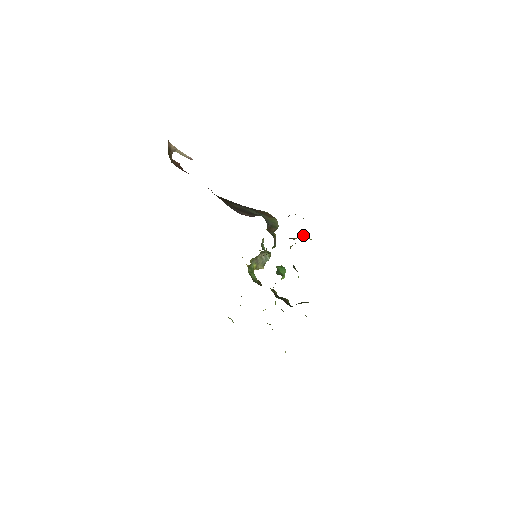
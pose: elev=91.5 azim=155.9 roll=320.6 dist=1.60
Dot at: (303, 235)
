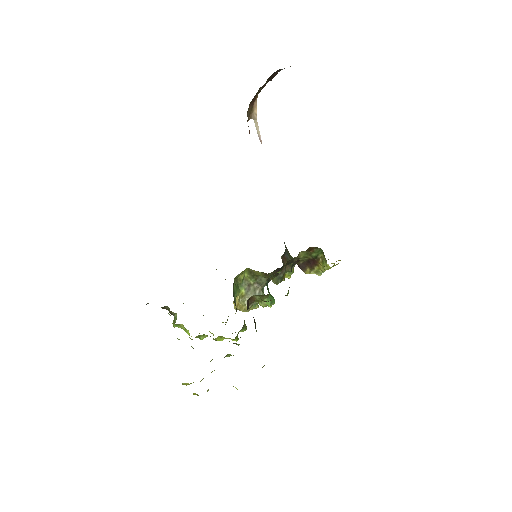
Dot at: (317, 270)
